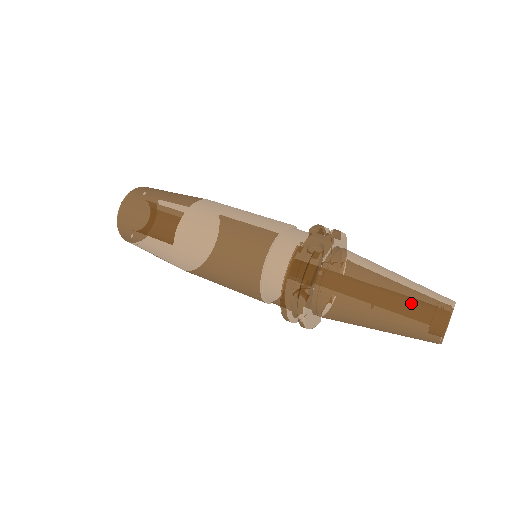
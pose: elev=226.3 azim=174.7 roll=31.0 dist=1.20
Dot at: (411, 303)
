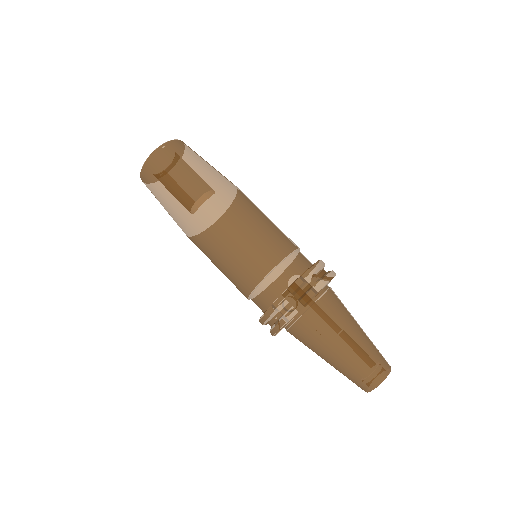
Dot at: (348, 371)
